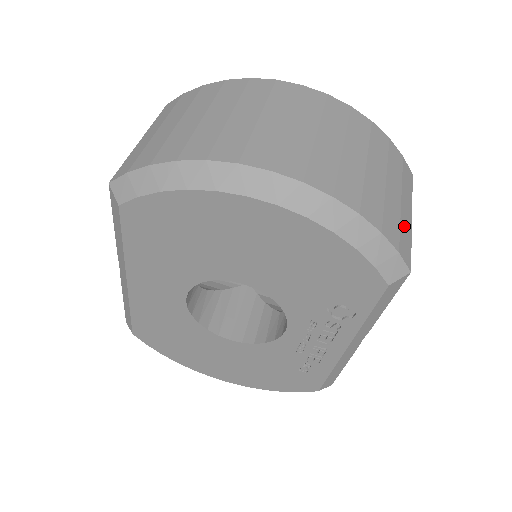
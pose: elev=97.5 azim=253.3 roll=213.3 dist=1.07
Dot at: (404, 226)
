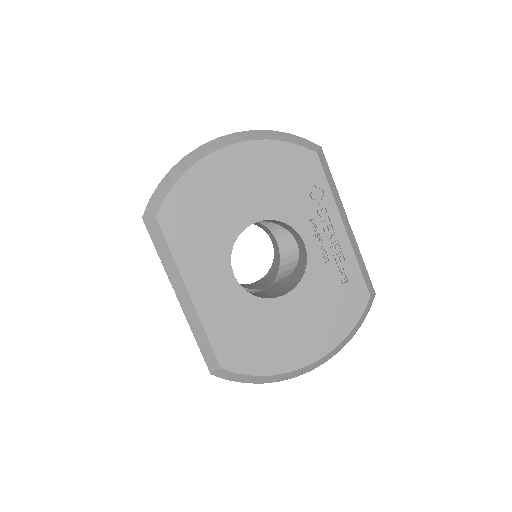
Dot at: occluded
